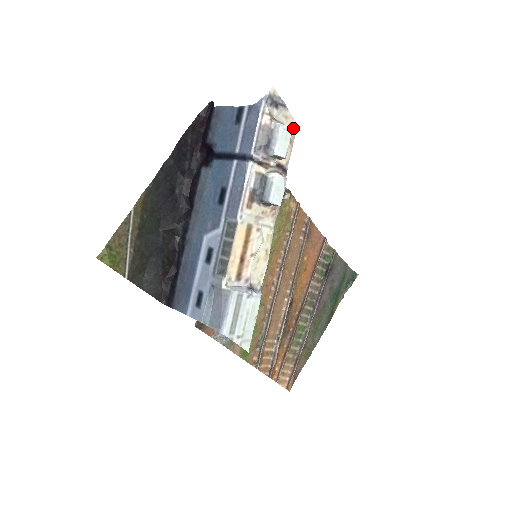
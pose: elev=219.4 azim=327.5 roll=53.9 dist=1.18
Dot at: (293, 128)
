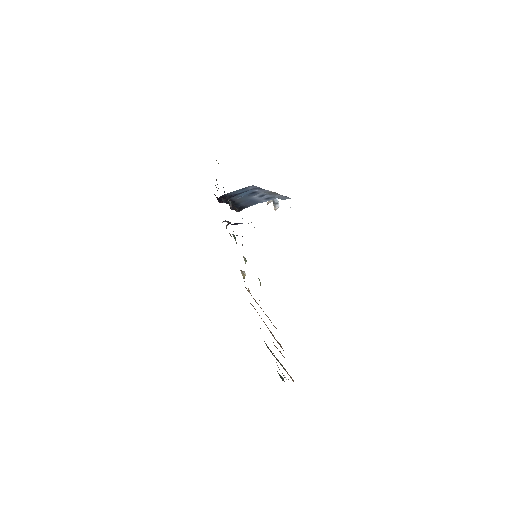
Dot at: occluded
